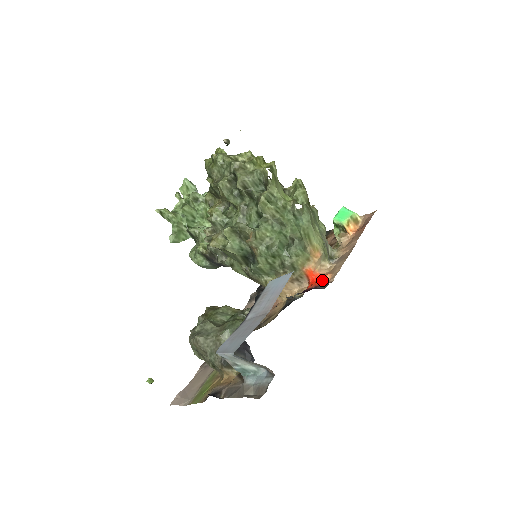
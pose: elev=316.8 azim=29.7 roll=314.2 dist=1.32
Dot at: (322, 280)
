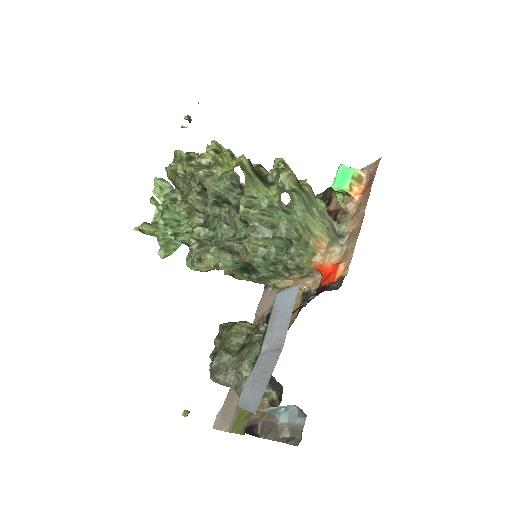
Dot at: (335, 273)
